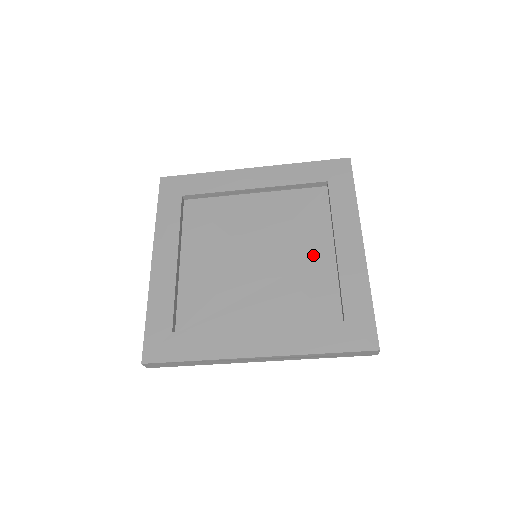
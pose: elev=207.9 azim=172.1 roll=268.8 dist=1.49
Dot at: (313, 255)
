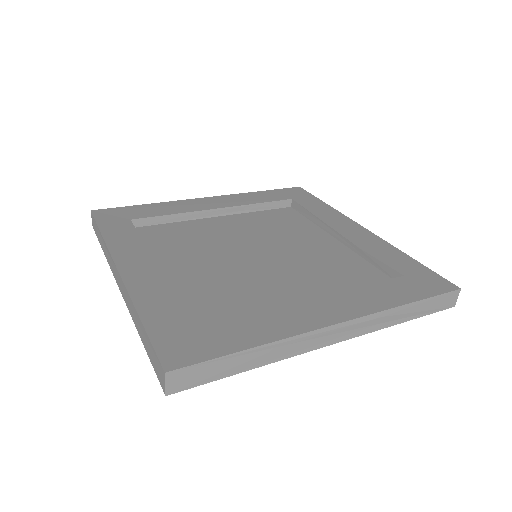
Dot at: (320, 246)
